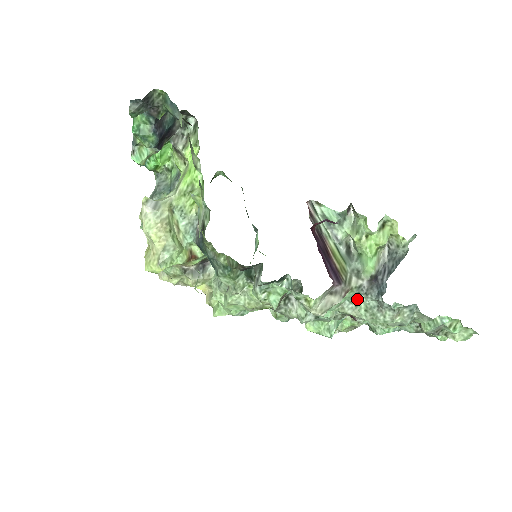
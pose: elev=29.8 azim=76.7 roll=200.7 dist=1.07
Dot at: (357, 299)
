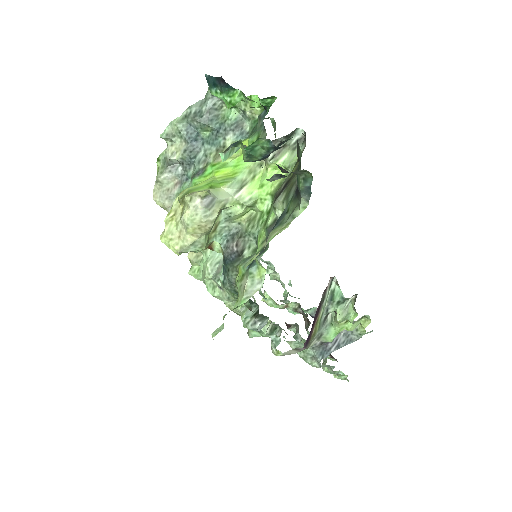
Dot at: occluded
